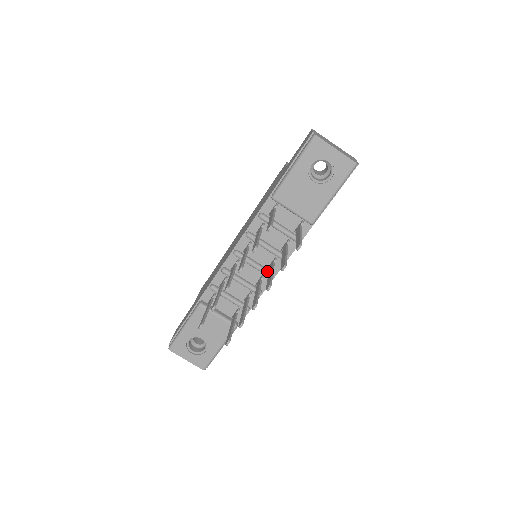
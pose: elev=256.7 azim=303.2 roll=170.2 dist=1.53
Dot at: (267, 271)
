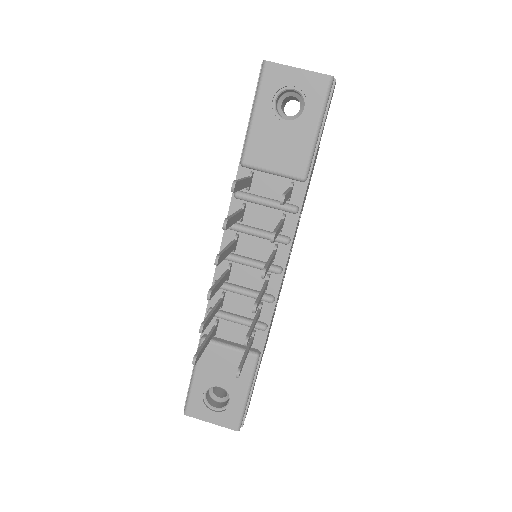
Dot at: (271, 266)
